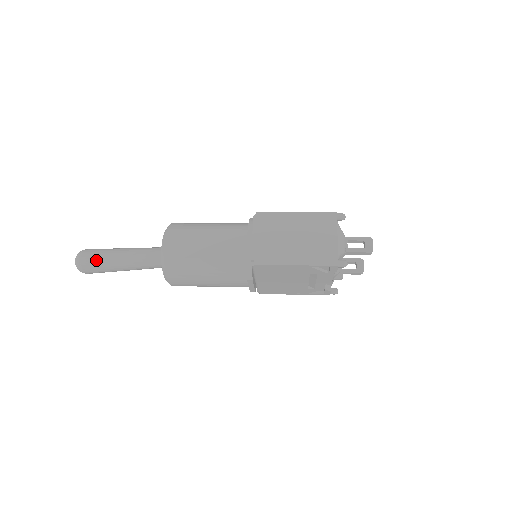
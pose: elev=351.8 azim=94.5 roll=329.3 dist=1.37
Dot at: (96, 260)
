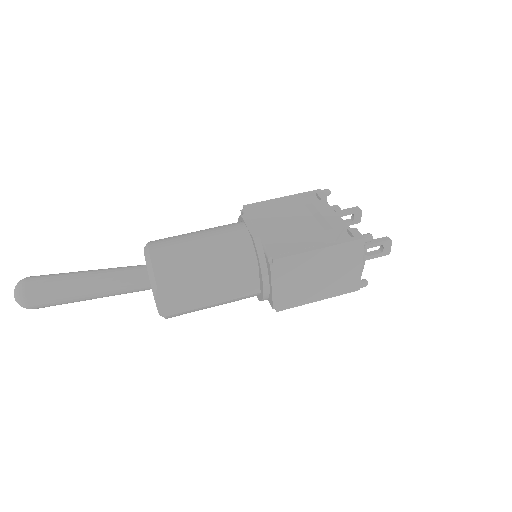
Dot at: (53, 304)
